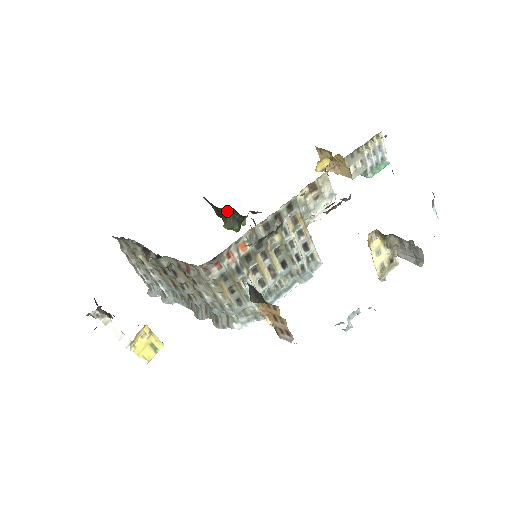
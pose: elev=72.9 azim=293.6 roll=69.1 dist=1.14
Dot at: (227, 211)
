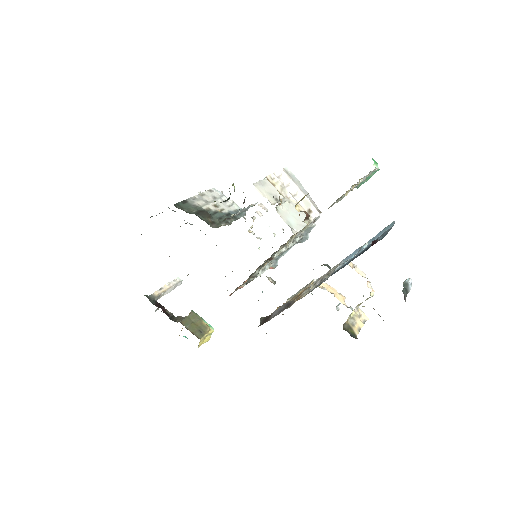
Dot at: occluded
